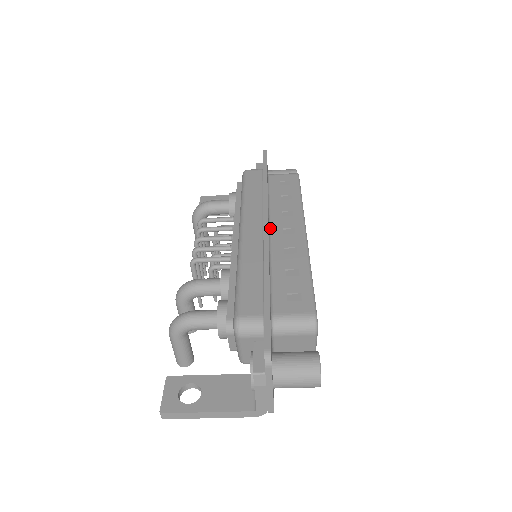
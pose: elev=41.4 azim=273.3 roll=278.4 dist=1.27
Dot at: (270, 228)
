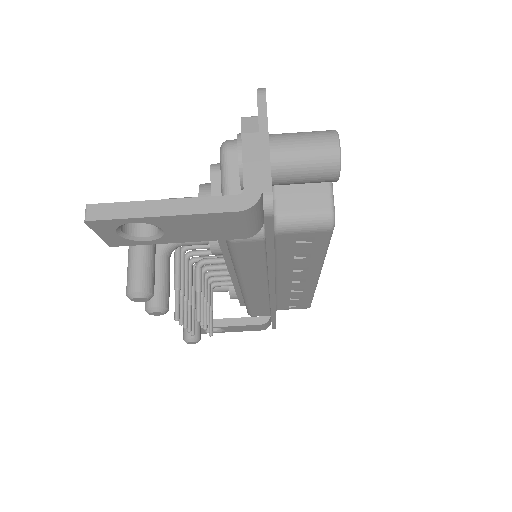
Dot at: occluded
